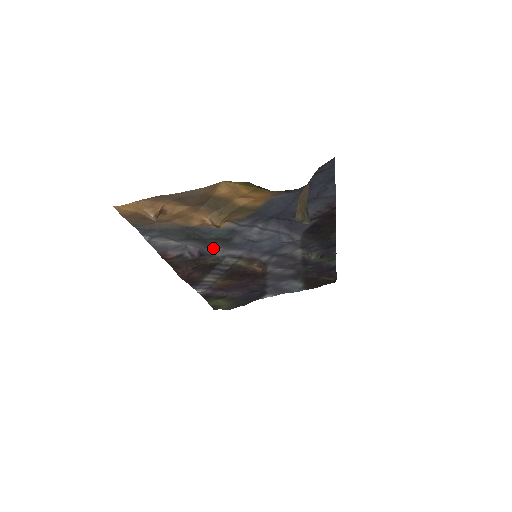
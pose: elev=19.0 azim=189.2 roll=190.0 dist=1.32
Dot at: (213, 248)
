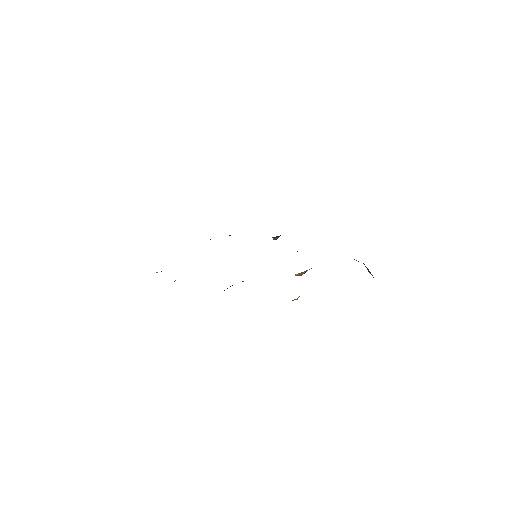
Dot at: occluded
